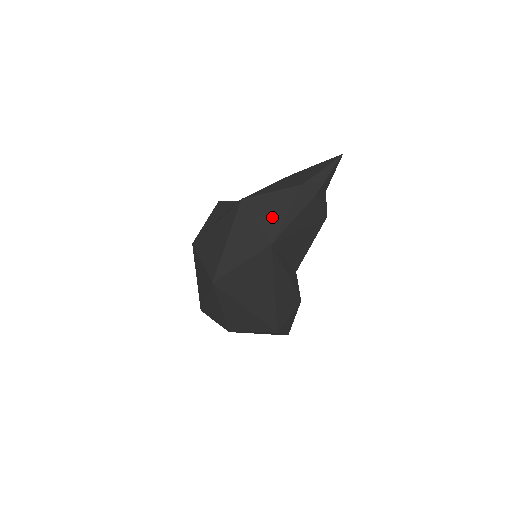
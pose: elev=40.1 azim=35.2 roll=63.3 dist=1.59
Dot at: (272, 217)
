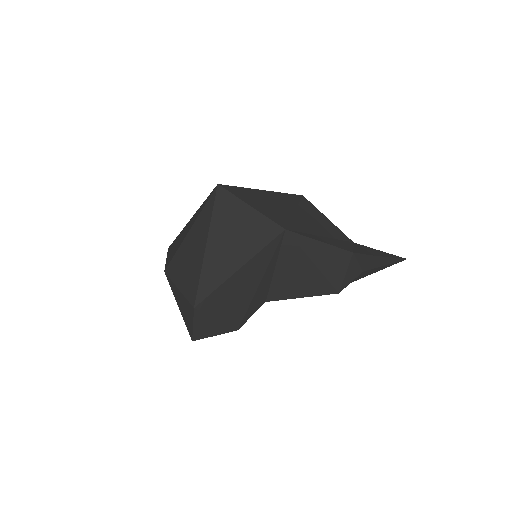
Dot at: (308, 223)
